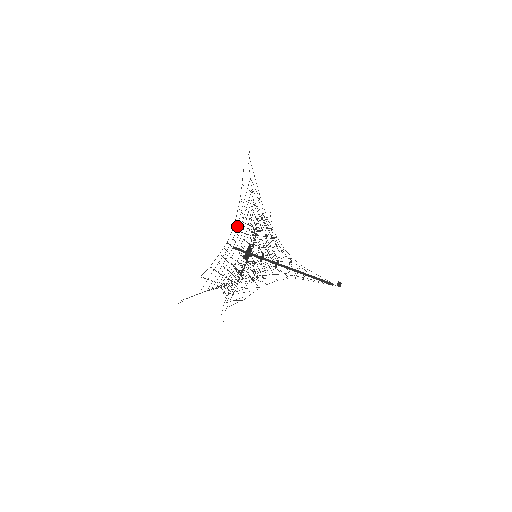
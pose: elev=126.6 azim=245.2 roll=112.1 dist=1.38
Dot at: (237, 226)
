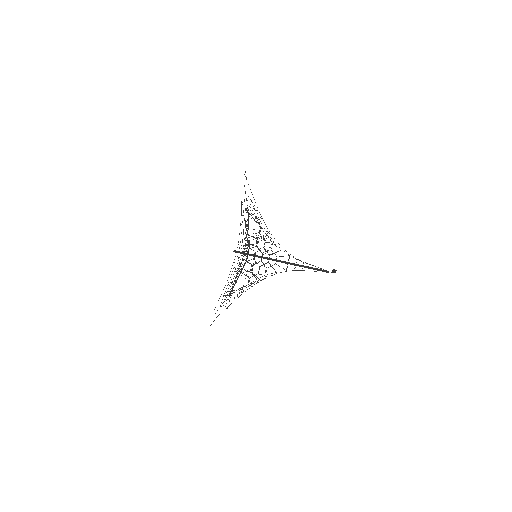
Dot at: occluded
